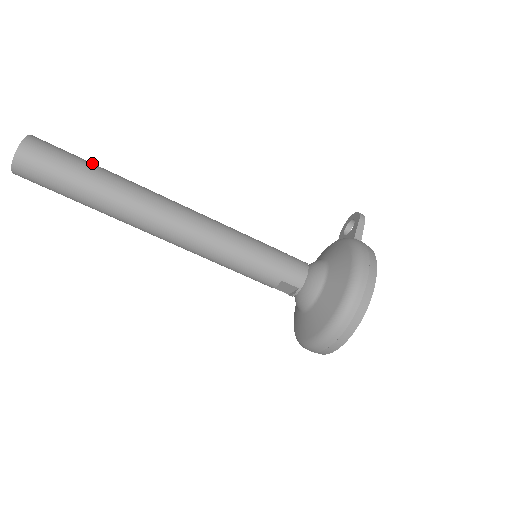
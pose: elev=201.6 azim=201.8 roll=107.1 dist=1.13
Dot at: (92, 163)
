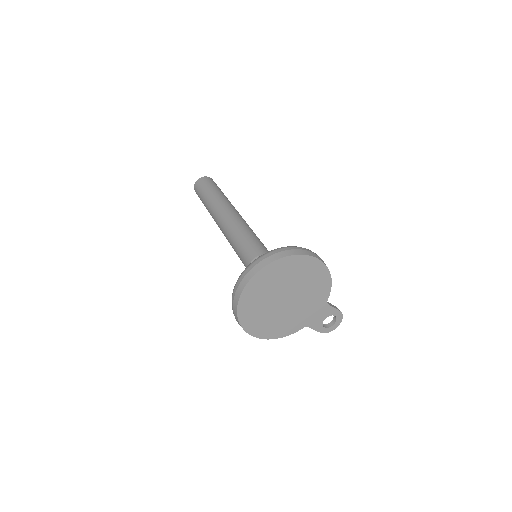
Dot at: occluded
